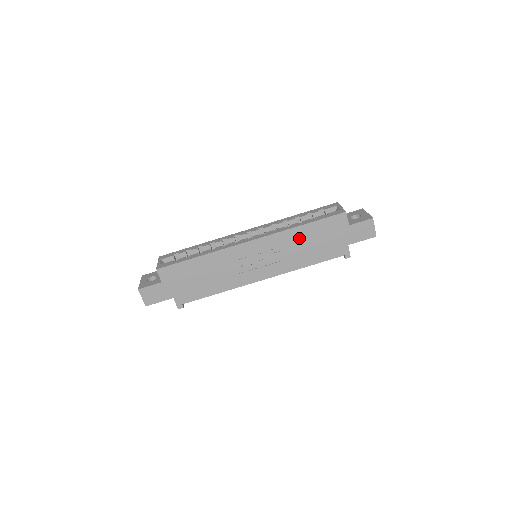
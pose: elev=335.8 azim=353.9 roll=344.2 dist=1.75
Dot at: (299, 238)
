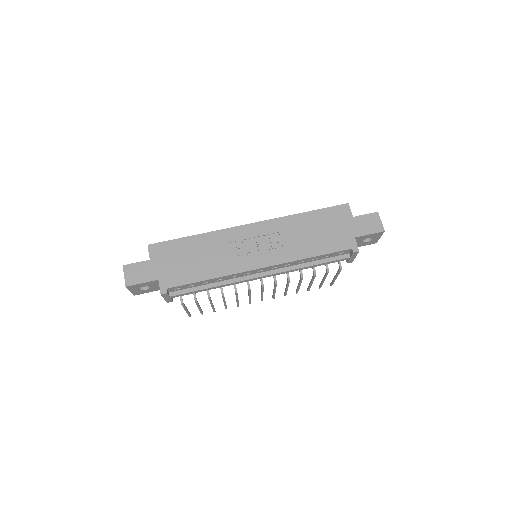
Dot at: (301, 225)
